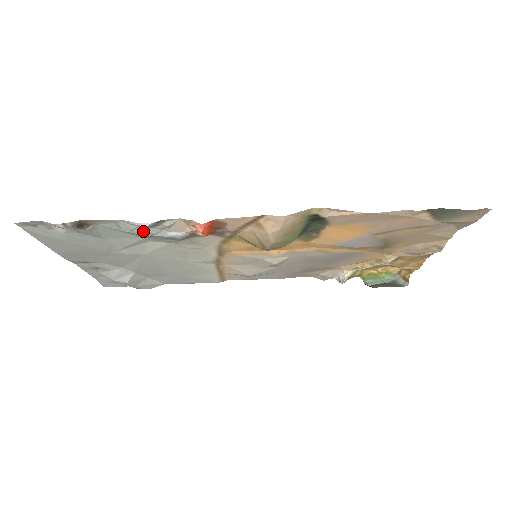
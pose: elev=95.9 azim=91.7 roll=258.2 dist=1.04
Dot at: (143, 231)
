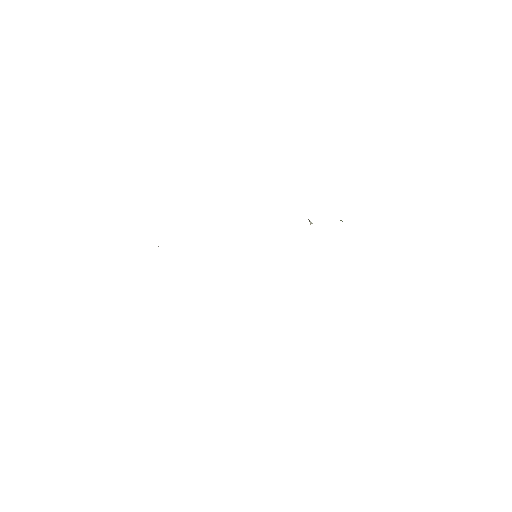
Dot at: occluded
